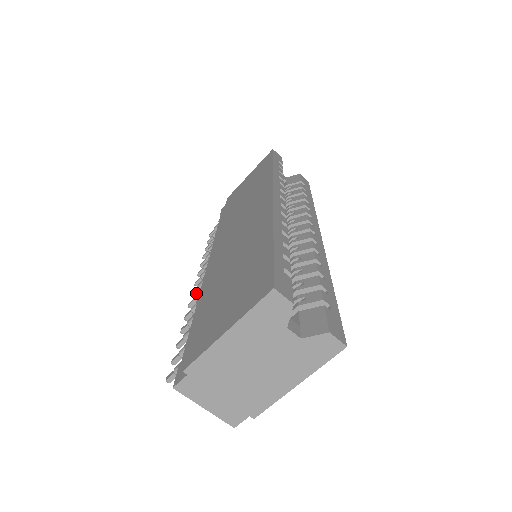
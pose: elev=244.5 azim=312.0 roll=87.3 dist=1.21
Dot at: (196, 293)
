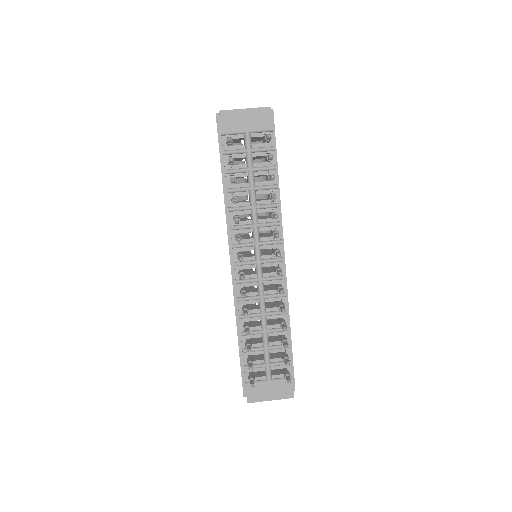
Dot at: (241, 256)
